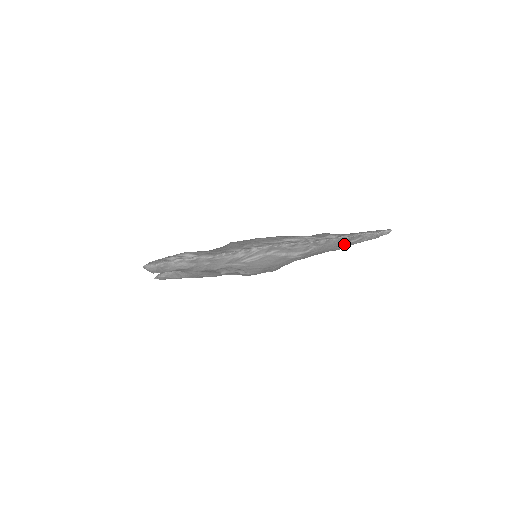
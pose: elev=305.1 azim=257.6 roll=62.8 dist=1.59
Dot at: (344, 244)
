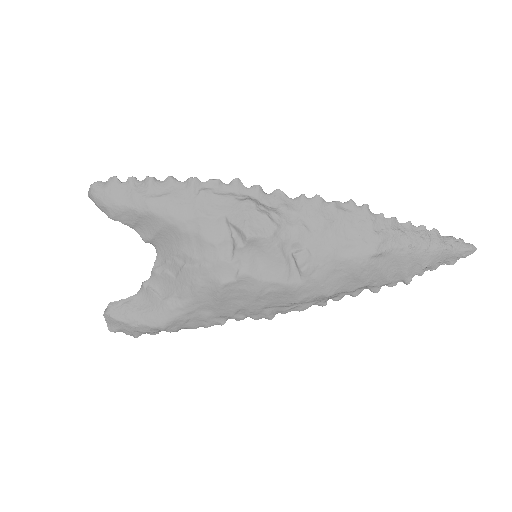
Dot at: occluded
